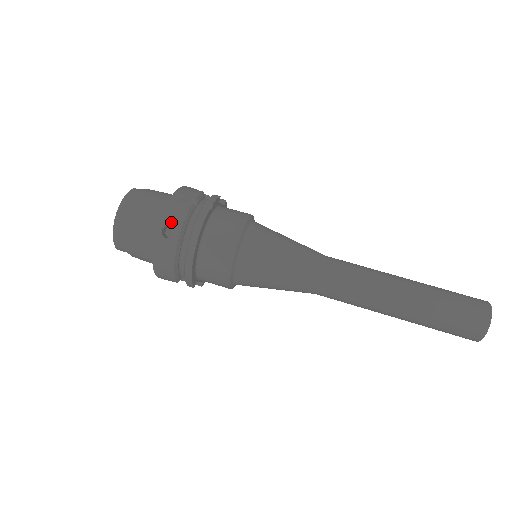
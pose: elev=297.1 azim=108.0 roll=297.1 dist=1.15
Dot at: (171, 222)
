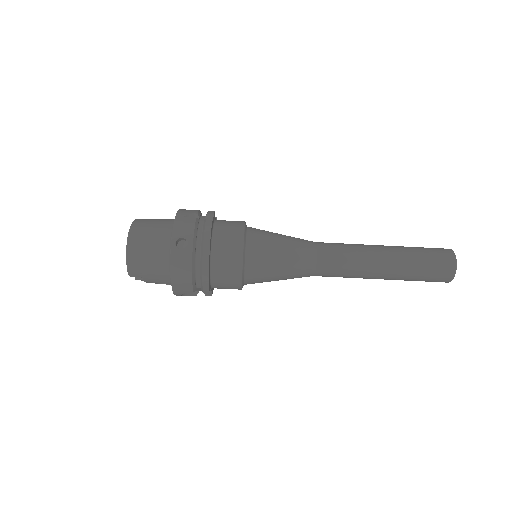
Dot at: (183, 235)
